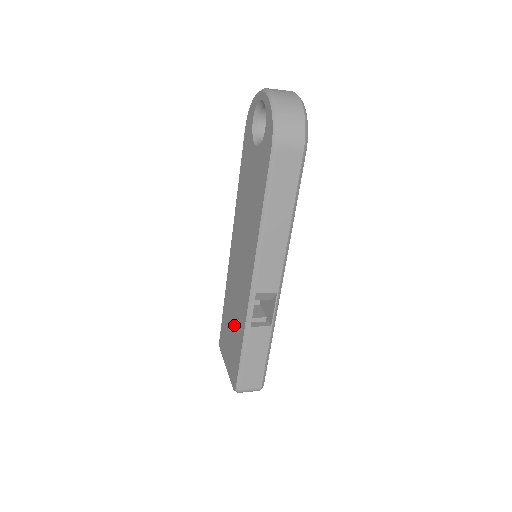
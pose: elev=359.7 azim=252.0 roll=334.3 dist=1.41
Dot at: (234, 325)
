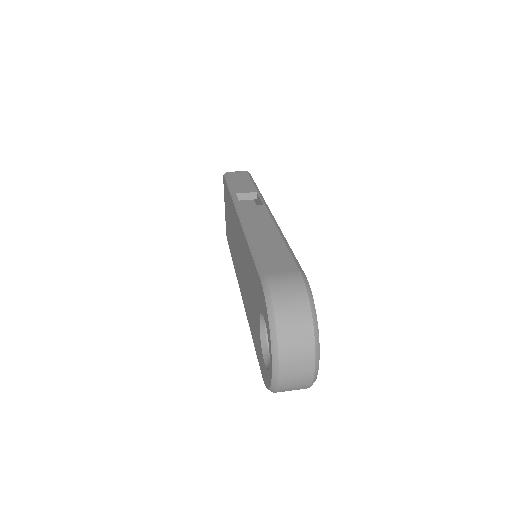
Dot at: (230, 233)
